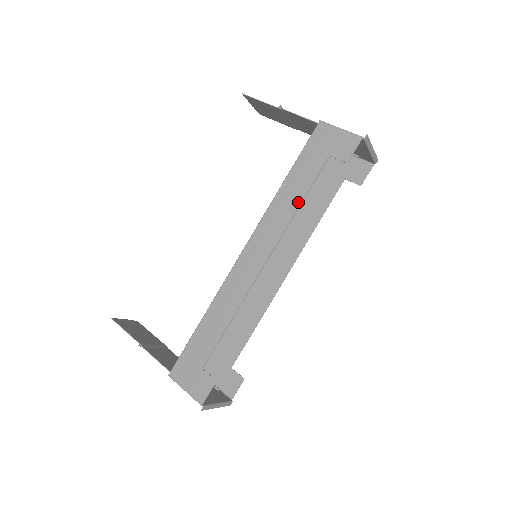
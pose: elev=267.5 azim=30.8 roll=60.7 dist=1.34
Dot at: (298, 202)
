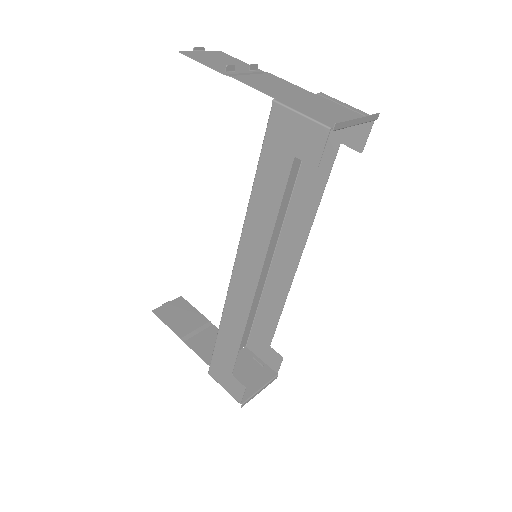
Dot at: (273, 218)
